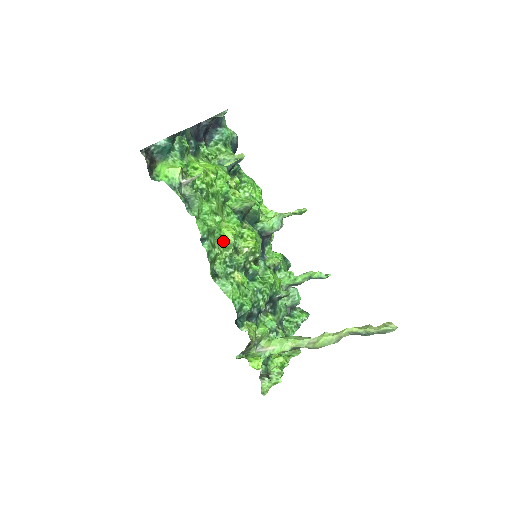
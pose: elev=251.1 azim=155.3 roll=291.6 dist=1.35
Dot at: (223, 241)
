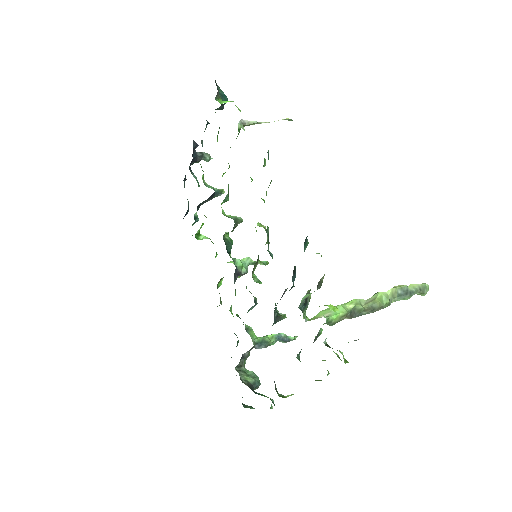
Dot at: occluded
